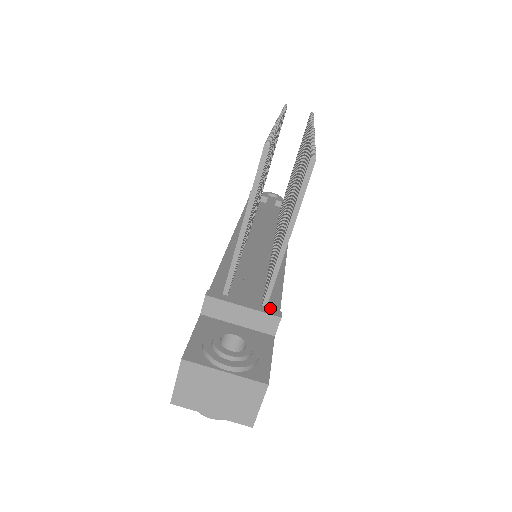
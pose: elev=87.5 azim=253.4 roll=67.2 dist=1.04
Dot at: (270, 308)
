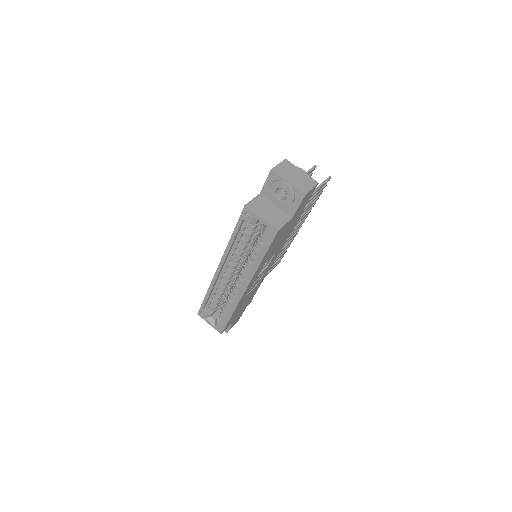
Dot at: occluded
